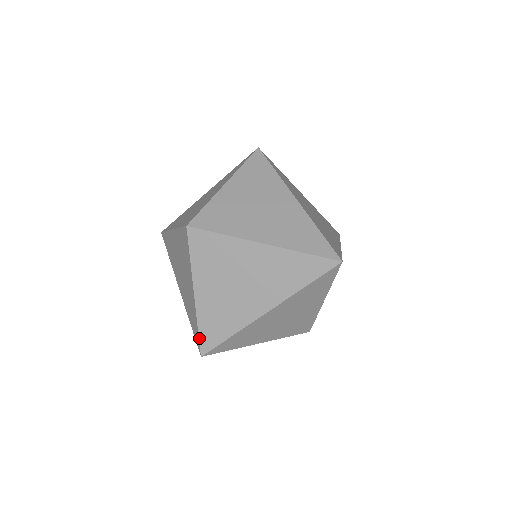
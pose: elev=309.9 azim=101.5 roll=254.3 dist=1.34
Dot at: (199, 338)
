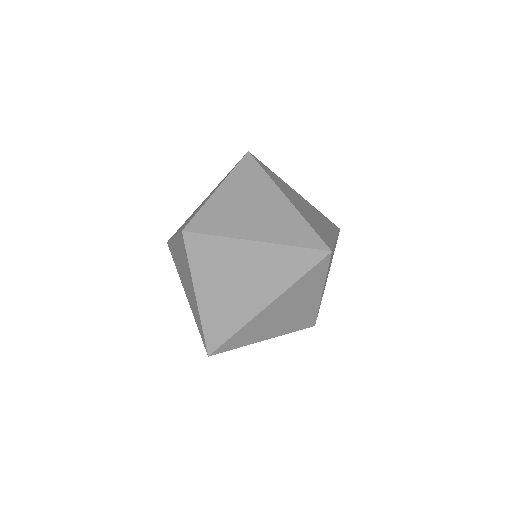
Dot at: (204, 338)
